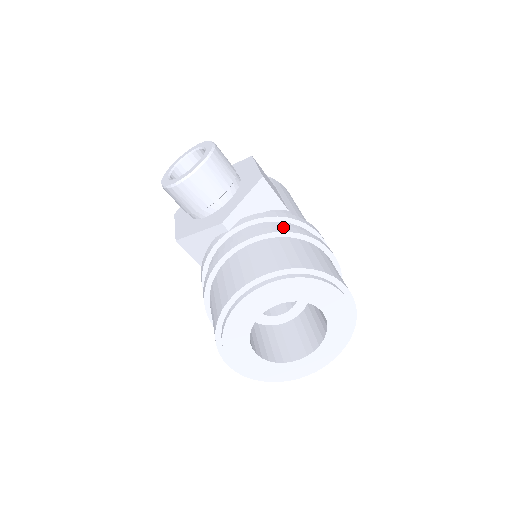
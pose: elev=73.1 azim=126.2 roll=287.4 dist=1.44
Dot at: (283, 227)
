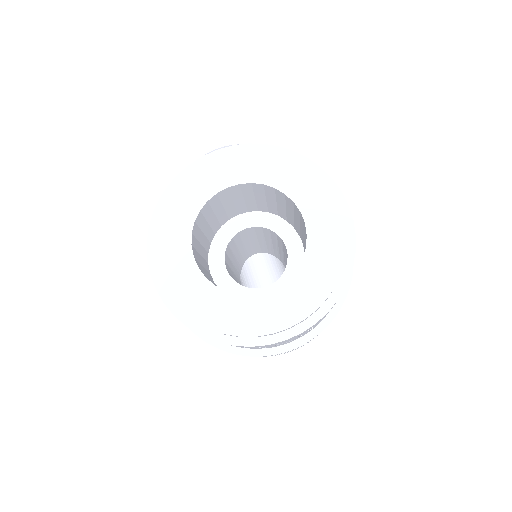
Dot at: occluded
